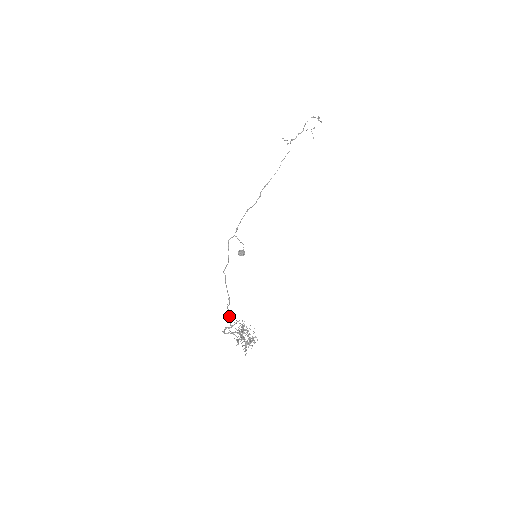
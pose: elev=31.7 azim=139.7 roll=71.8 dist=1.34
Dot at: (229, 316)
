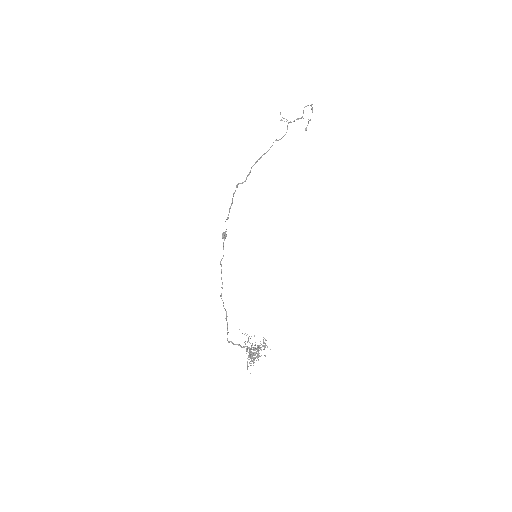
Dot at: occluded
